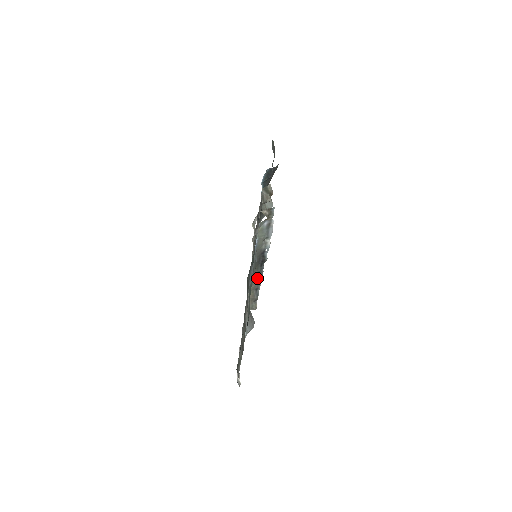
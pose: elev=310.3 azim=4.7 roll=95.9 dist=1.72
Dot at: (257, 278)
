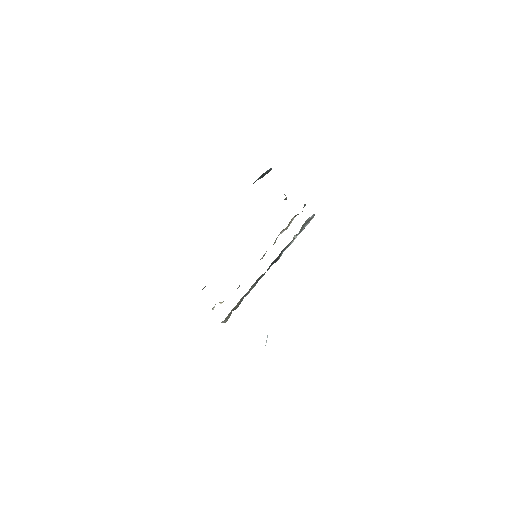
Dot at: (257, 281)
